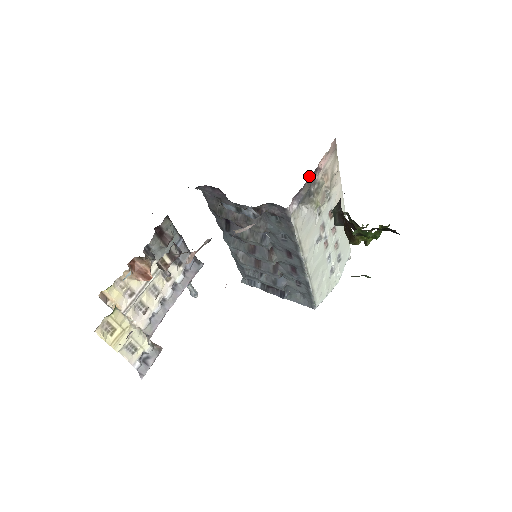
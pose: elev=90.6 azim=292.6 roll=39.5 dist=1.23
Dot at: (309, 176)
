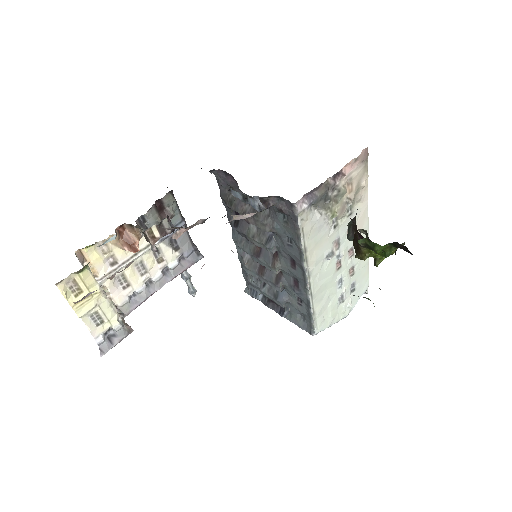
Dot at: occluded
